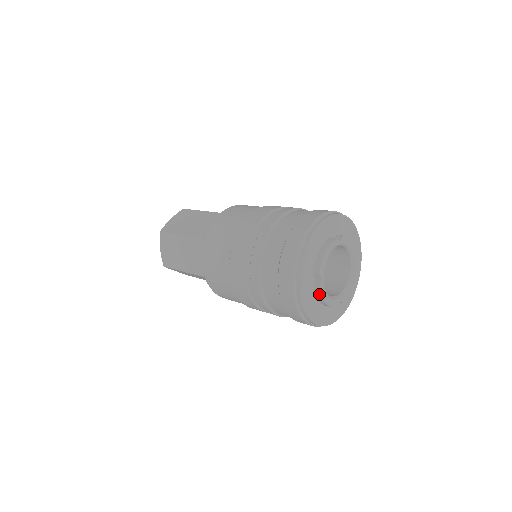
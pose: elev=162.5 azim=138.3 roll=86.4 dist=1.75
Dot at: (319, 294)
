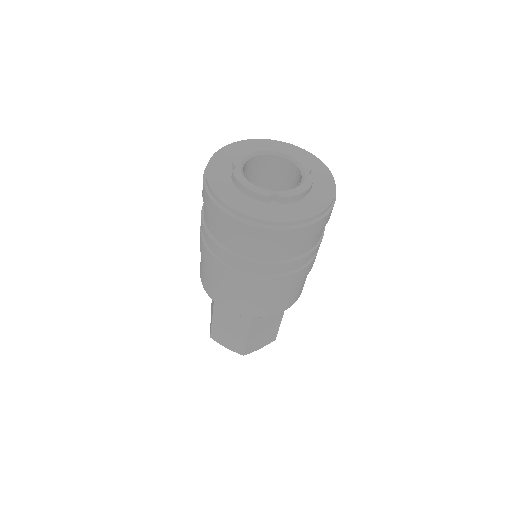
Dot at: (235, 179)
